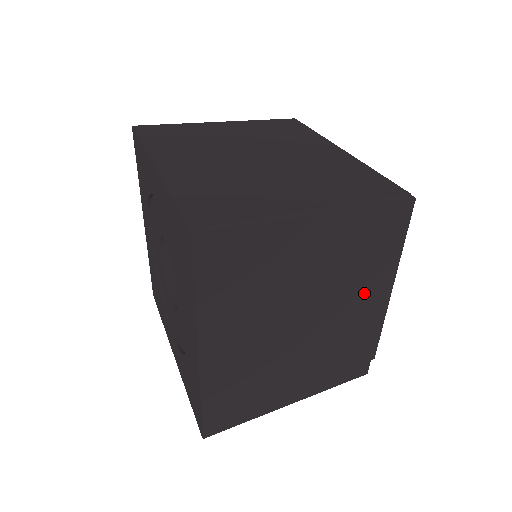
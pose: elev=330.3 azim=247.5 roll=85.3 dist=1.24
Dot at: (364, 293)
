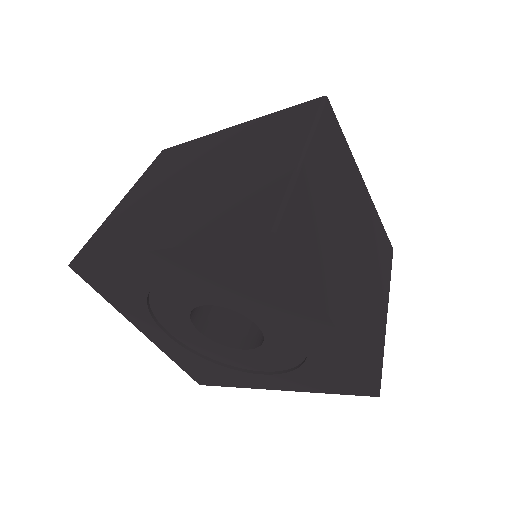
Dot at: (356, 190)
